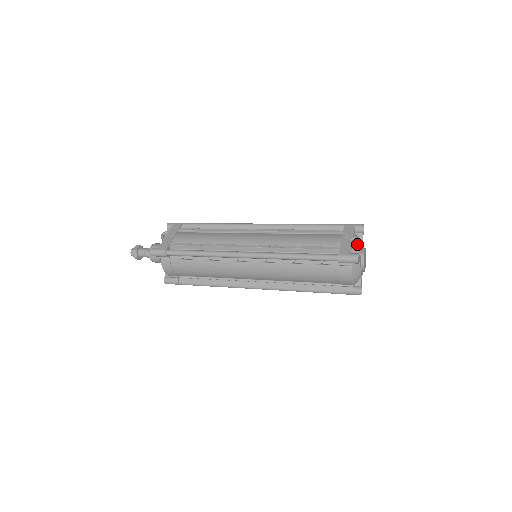
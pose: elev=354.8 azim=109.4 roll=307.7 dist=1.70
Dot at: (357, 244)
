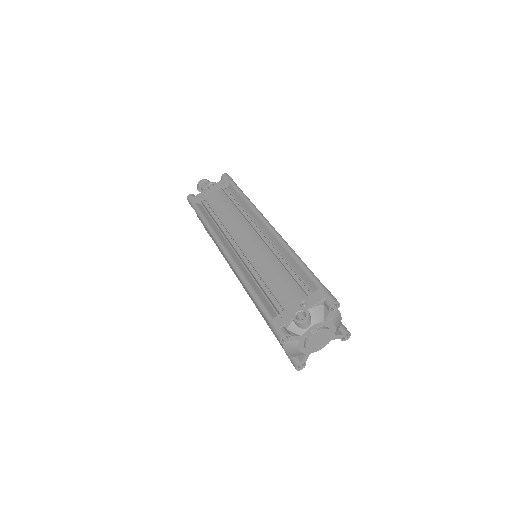
Dot at: (298, 322)
